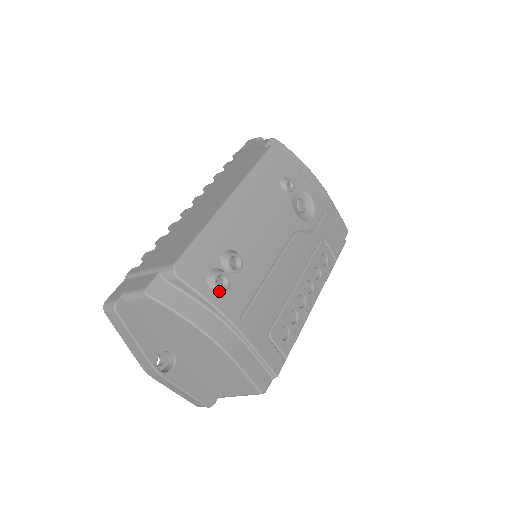
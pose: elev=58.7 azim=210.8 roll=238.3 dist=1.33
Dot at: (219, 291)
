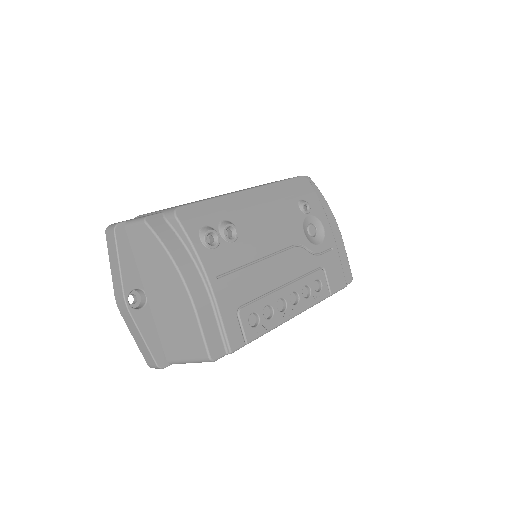
Dot at: (206, 244)
